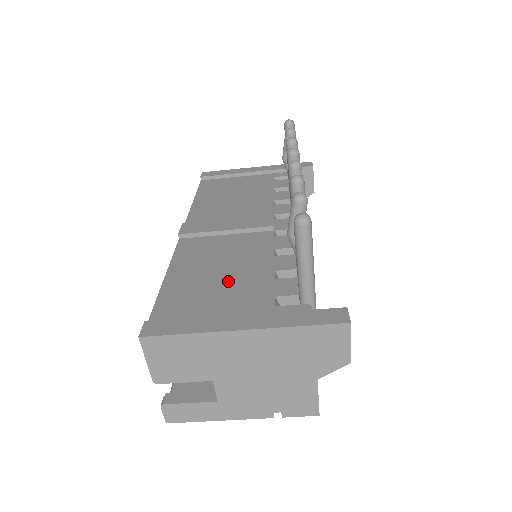
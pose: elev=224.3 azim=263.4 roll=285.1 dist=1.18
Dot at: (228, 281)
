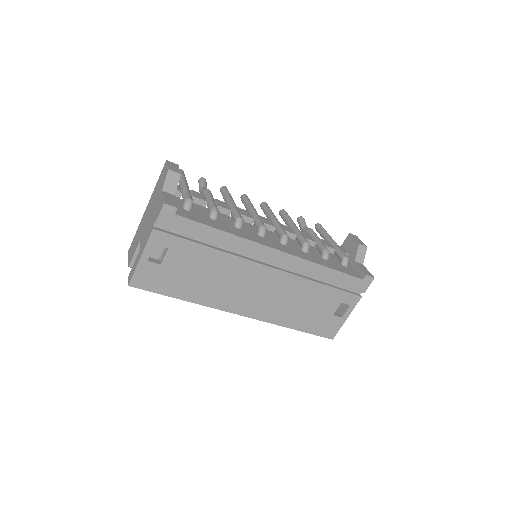
Dot at: occluded
